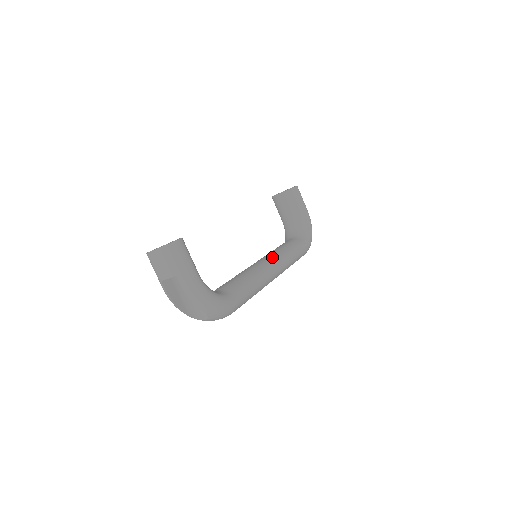
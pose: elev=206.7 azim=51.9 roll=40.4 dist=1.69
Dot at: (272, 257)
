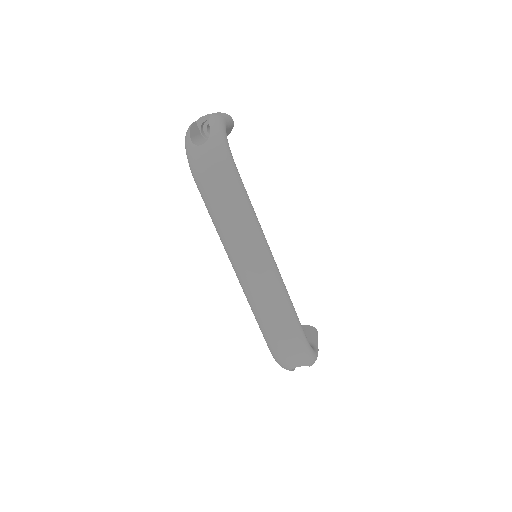
Dot at: occluded
